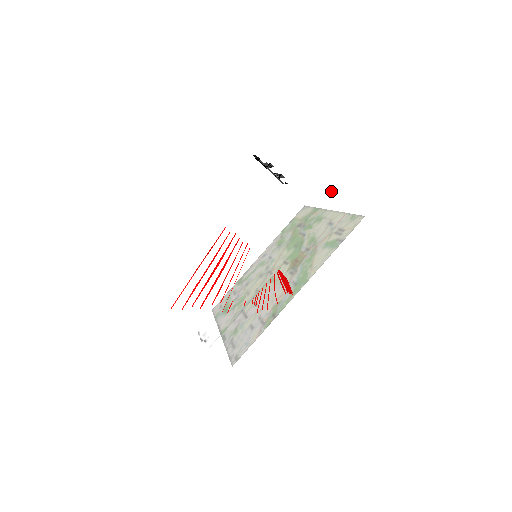
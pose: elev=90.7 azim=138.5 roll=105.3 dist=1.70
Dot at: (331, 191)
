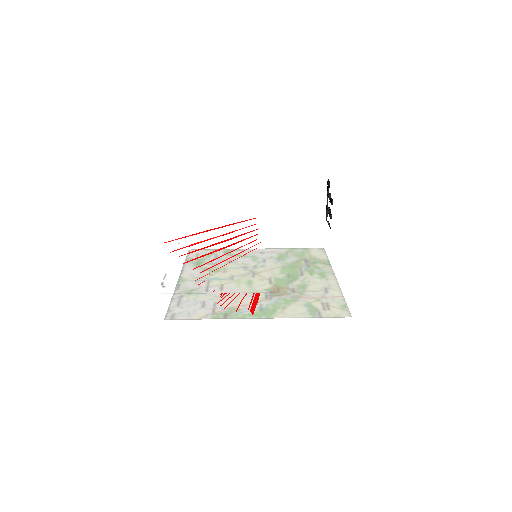
Dot at: occluded
